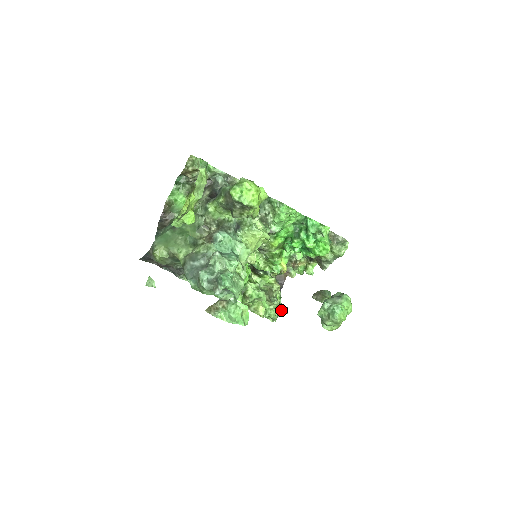
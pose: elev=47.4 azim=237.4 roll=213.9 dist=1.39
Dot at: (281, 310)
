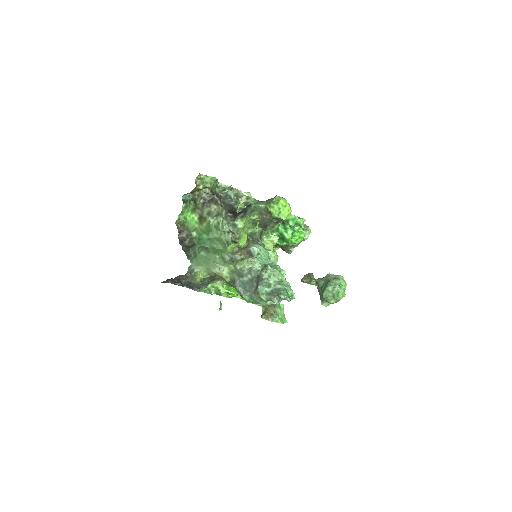
Dot at: occluded
